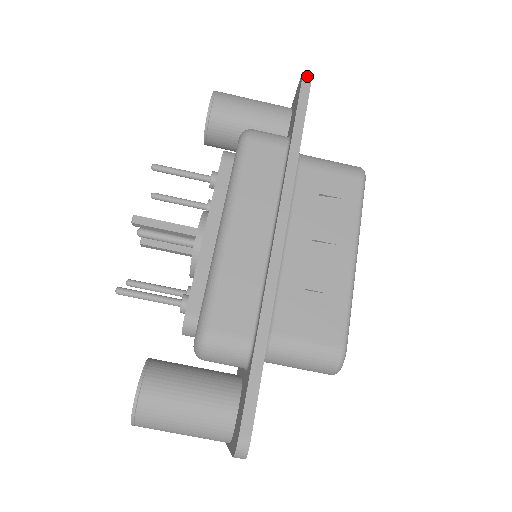
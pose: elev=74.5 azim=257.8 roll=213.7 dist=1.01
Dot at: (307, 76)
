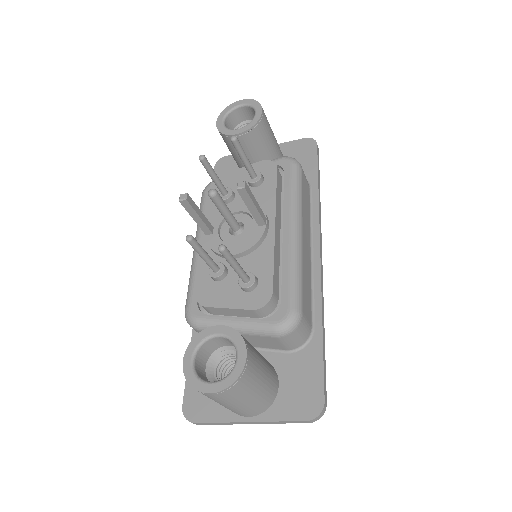
Dot at: occluded
